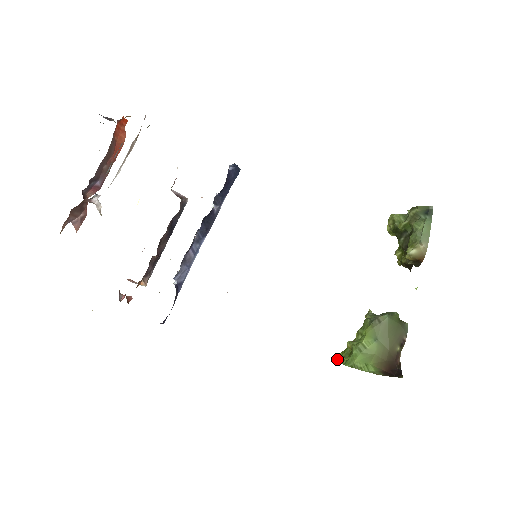
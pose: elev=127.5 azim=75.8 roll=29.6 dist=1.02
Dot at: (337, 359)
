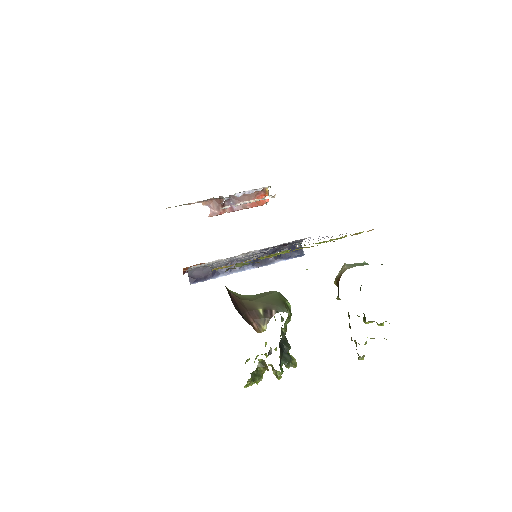
Dot at: occluded
